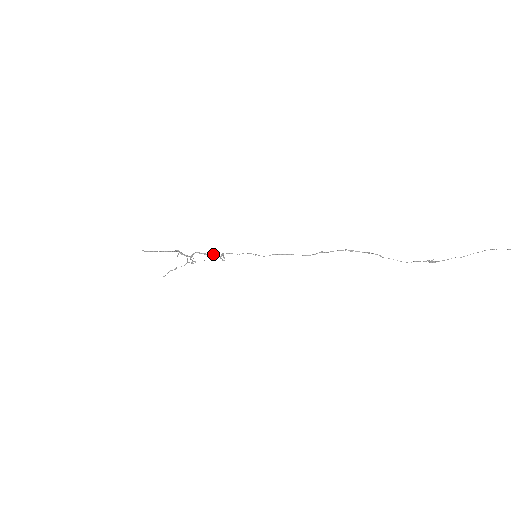
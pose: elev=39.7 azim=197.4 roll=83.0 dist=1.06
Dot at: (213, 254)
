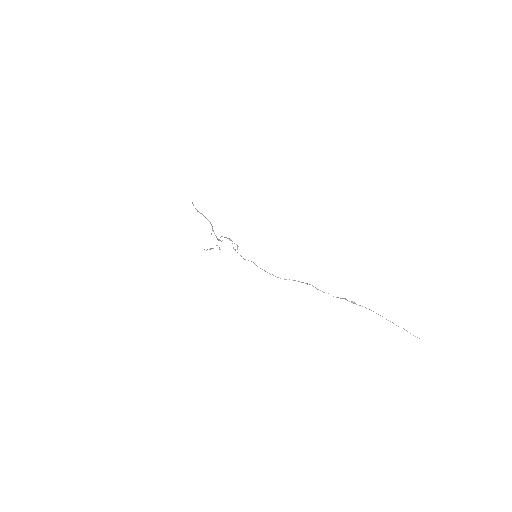
Dot at: (232, 241)
